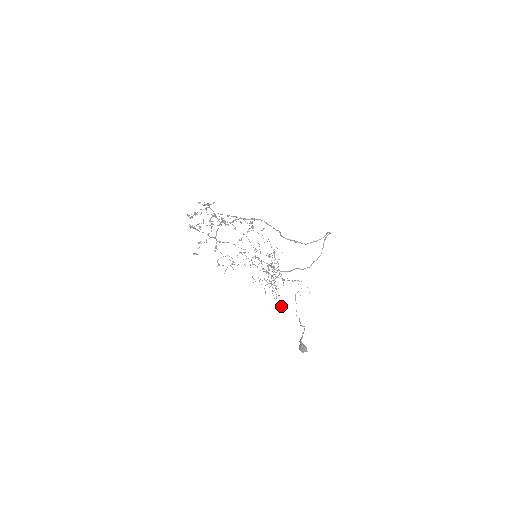
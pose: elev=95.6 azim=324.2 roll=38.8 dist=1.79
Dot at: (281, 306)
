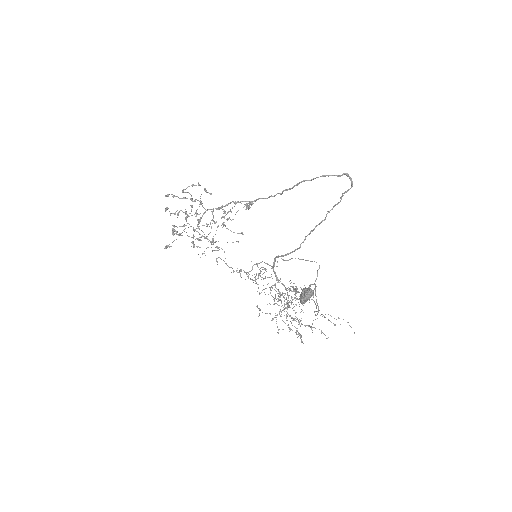
Dot at: (299, 334)
